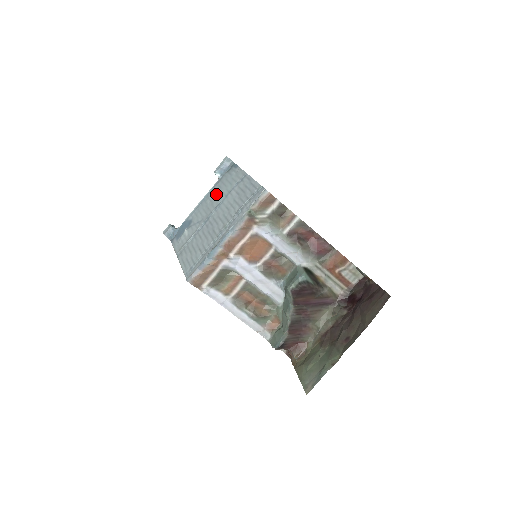
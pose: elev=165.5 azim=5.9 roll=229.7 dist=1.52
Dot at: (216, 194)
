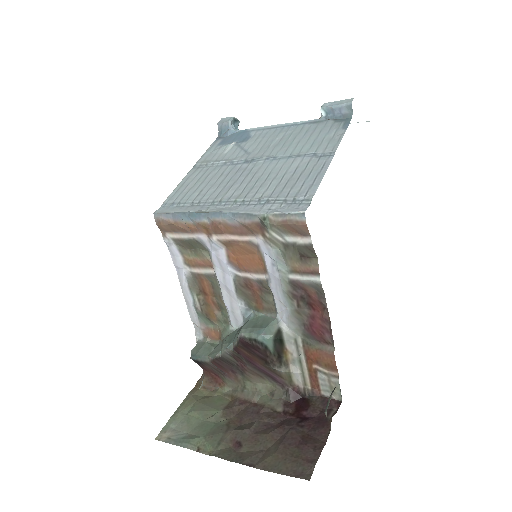
Dot at: (293, 137)
